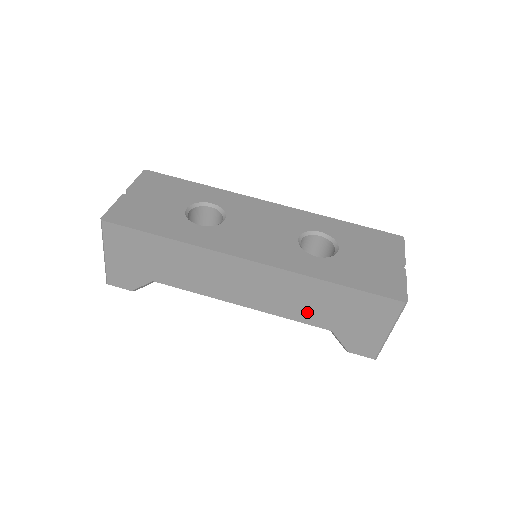
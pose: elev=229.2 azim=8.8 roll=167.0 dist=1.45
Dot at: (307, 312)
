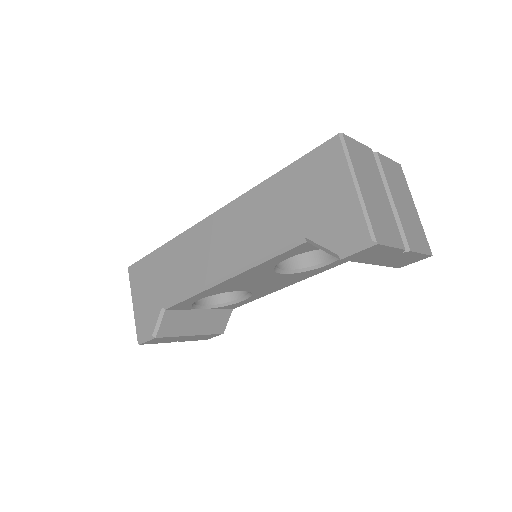
Dot at: (272, 232)
